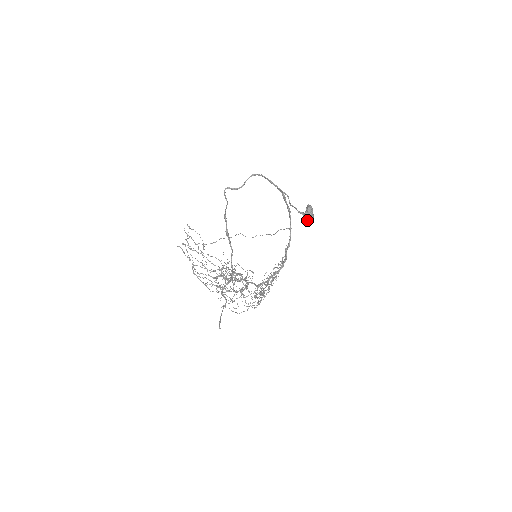
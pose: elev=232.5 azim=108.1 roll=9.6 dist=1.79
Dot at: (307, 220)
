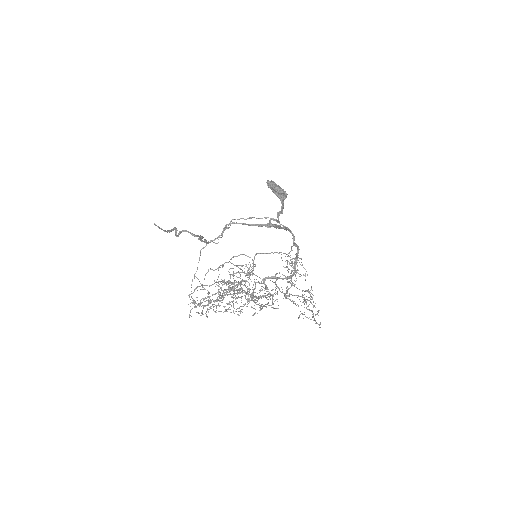
Dot at: (270, 187)
